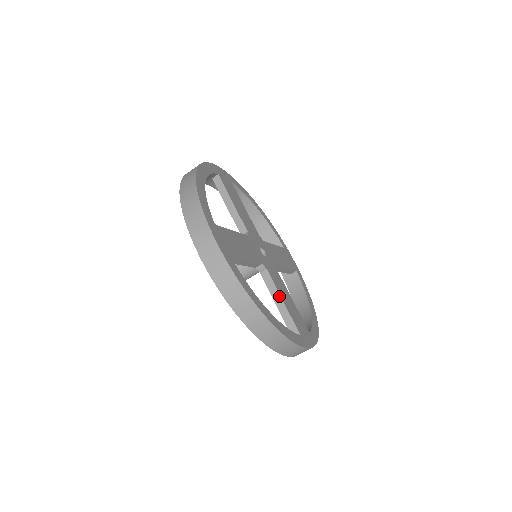
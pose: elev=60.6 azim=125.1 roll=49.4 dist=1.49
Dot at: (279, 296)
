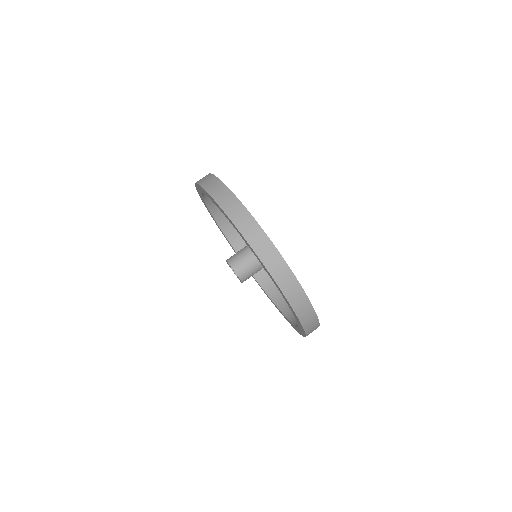
Dot at: occluded
